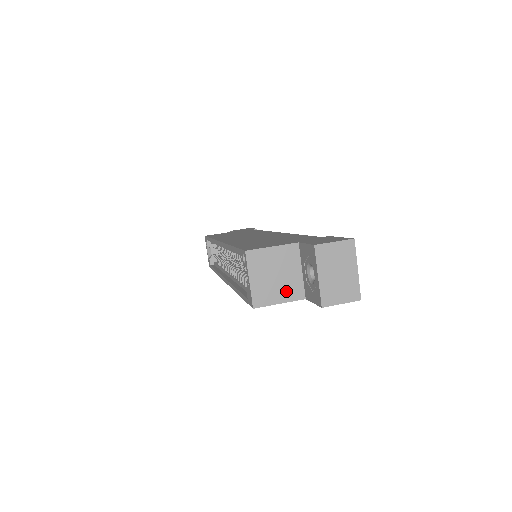
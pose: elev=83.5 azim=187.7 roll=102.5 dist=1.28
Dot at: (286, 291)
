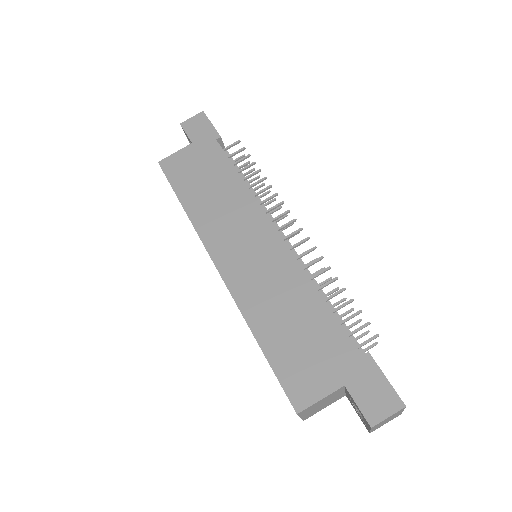
Dot at: (330, 403)
